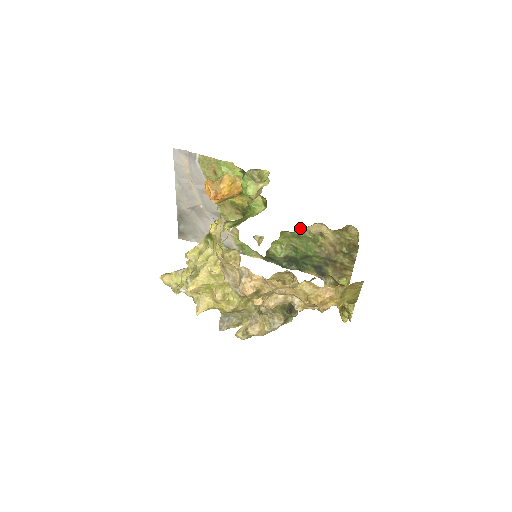
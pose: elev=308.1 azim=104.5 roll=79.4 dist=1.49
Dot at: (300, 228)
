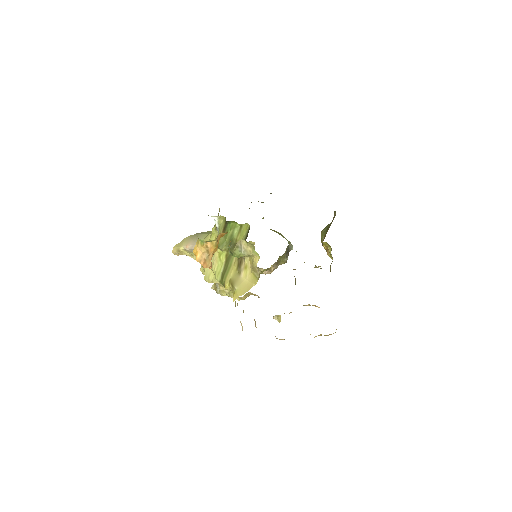
Dot at: occluded
